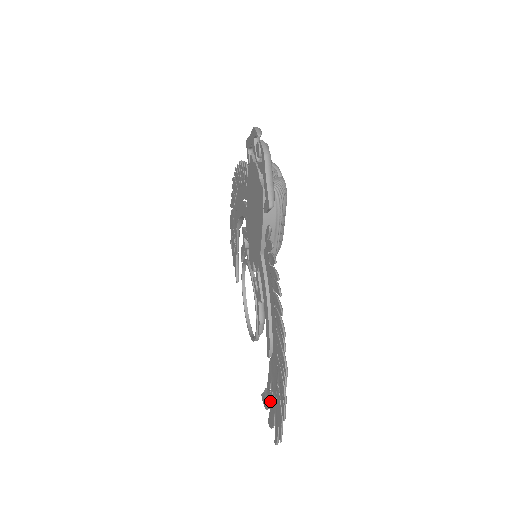
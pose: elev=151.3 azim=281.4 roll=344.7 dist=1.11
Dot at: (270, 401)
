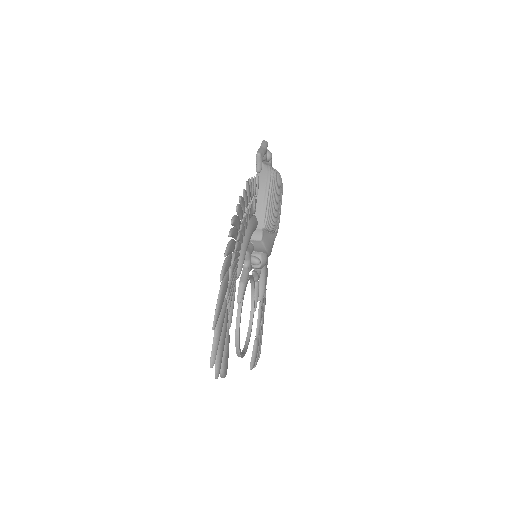
Dot at: occluded
